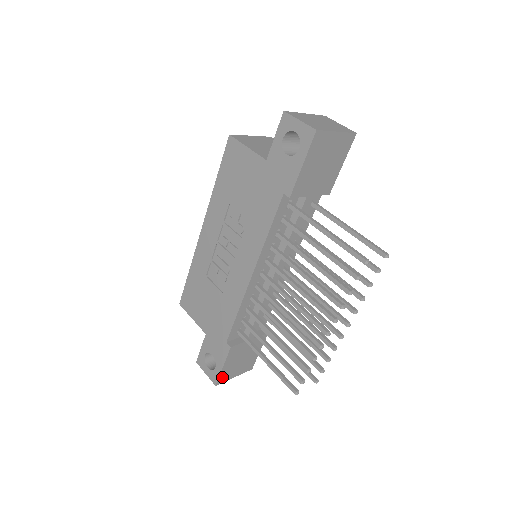
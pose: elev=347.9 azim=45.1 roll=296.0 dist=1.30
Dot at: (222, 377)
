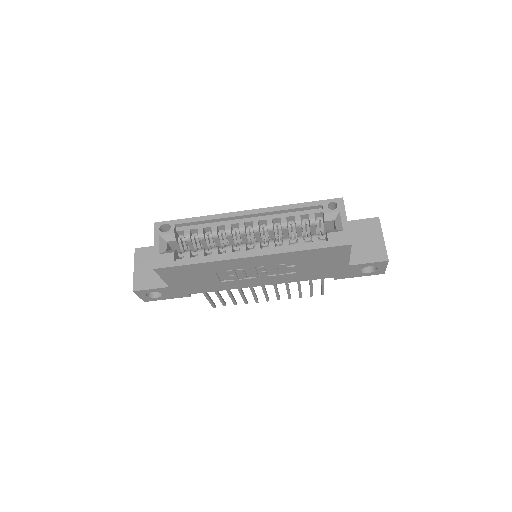
Dot at: occluded
